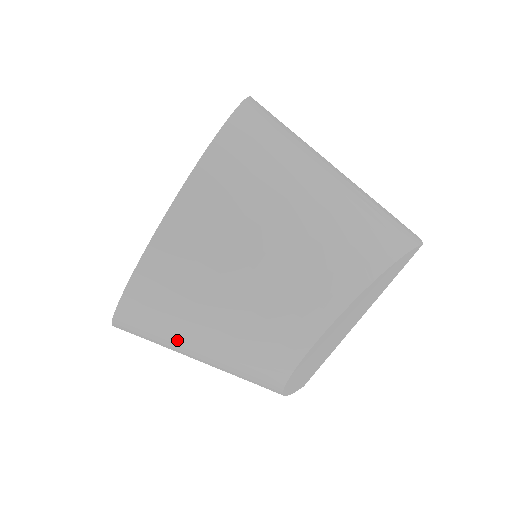
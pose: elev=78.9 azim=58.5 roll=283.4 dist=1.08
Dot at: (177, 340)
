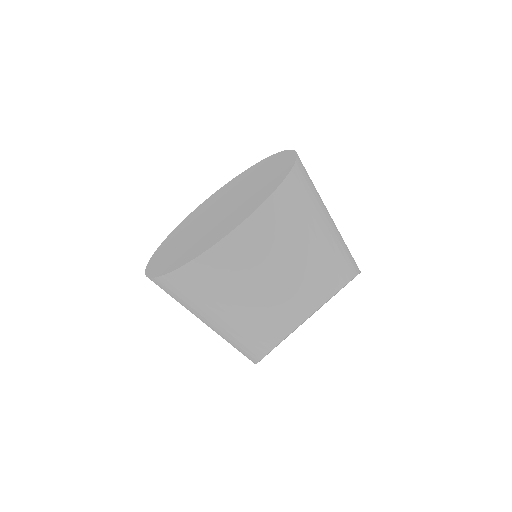
Dot at: (226, 291)
